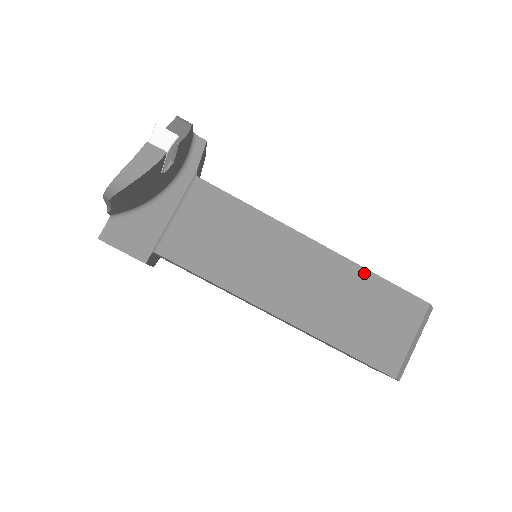
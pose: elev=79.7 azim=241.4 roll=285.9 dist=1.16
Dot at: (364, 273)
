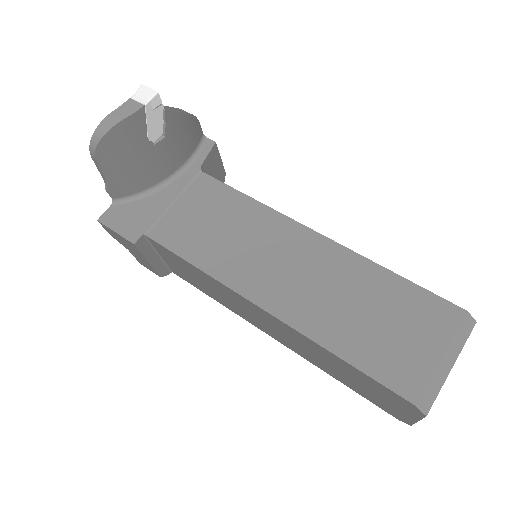
Dot at: (374, 268)
